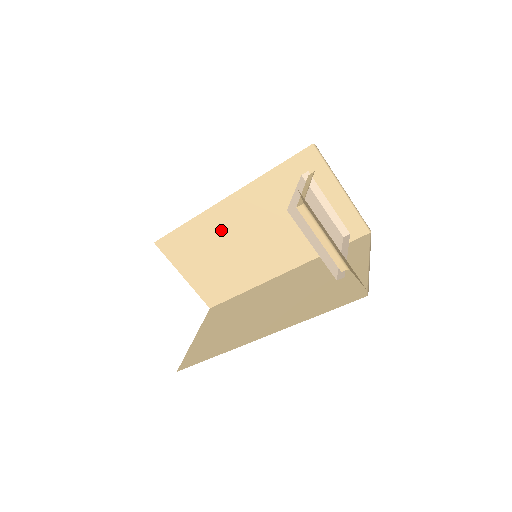
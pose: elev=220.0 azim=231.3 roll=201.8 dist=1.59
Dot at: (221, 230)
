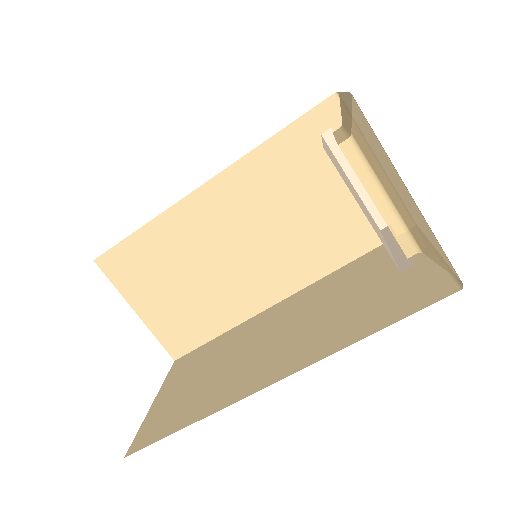
Dot at: (195, 235)
